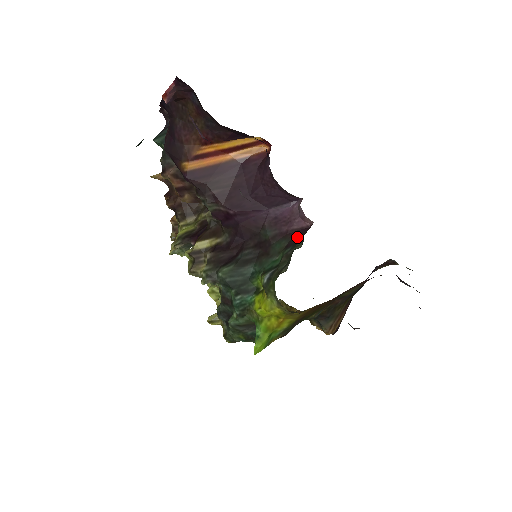
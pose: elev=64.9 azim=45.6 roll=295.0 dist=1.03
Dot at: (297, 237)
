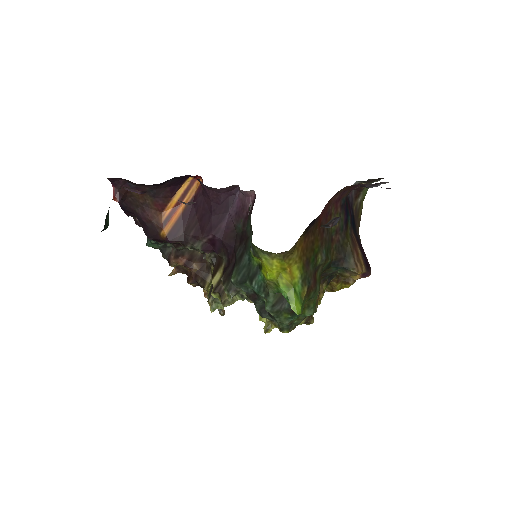
Dot at: (252, 209)
